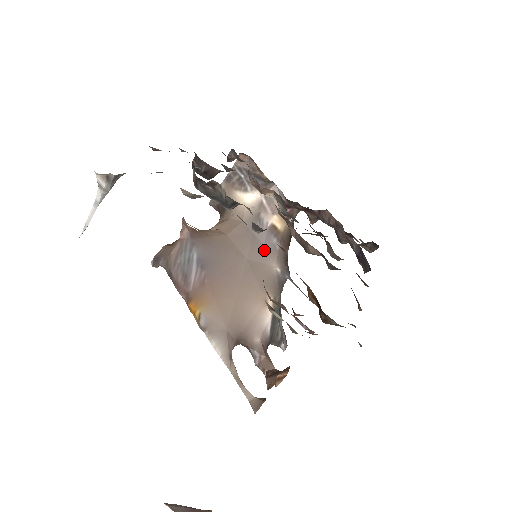
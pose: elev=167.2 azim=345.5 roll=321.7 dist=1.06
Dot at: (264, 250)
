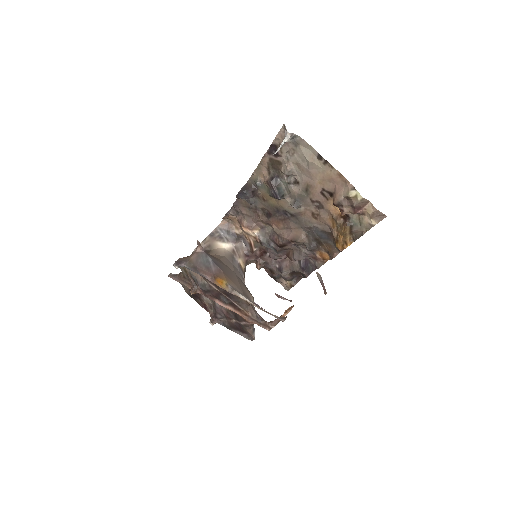
Dot at: (239, 273)
